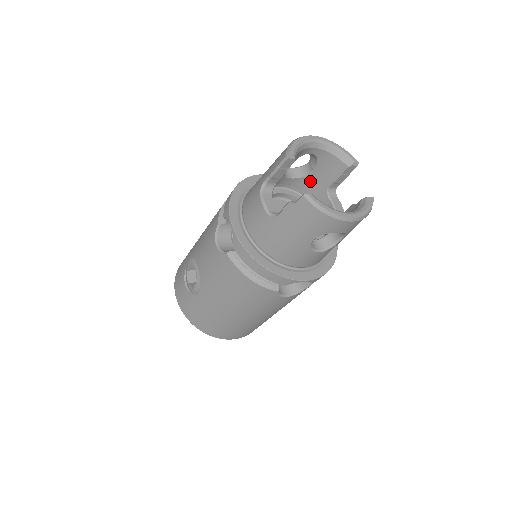
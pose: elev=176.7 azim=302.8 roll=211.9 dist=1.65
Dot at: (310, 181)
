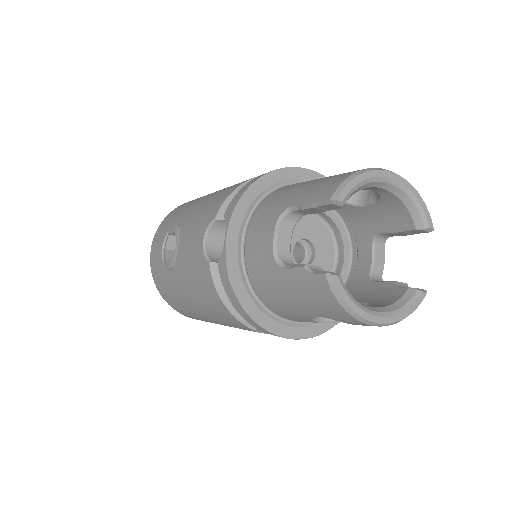
Dot at: (359, 213)
